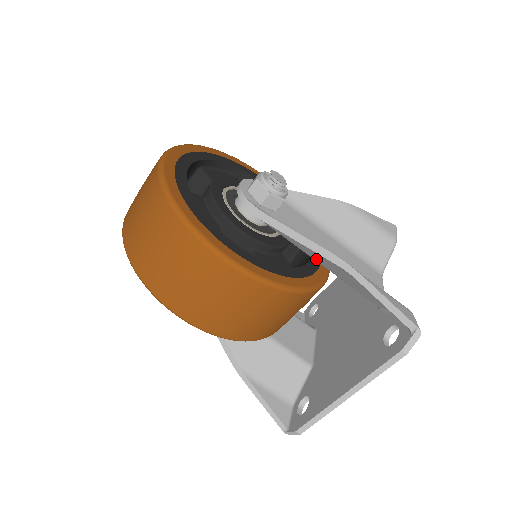
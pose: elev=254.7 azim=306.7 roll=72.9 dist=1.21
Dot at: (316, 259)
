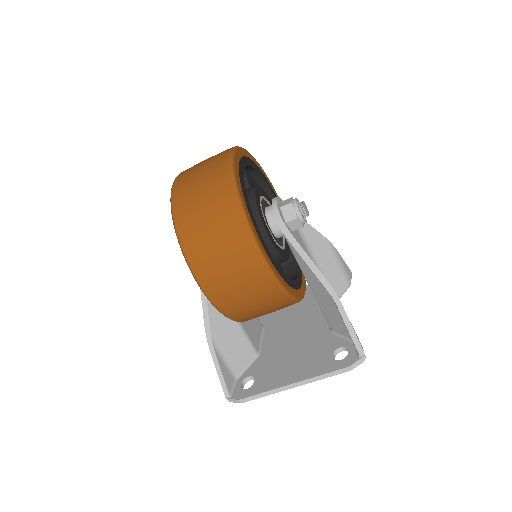
Dot at: (309, 279)
